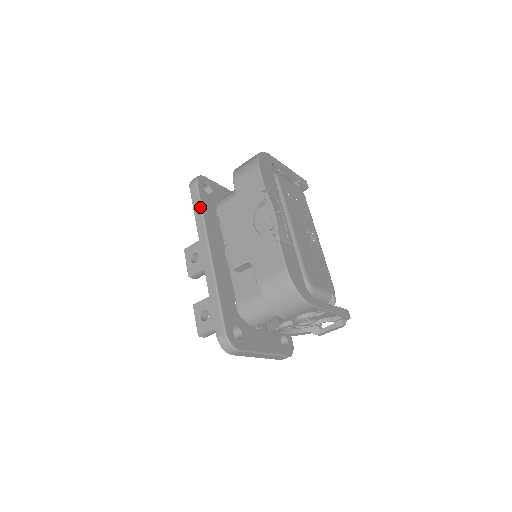
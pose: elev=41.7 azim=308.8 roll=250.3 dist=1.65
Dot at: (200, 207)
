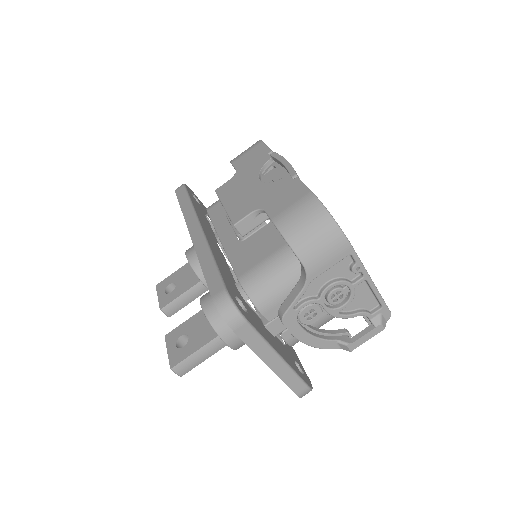
Dot at: (188, 199)
